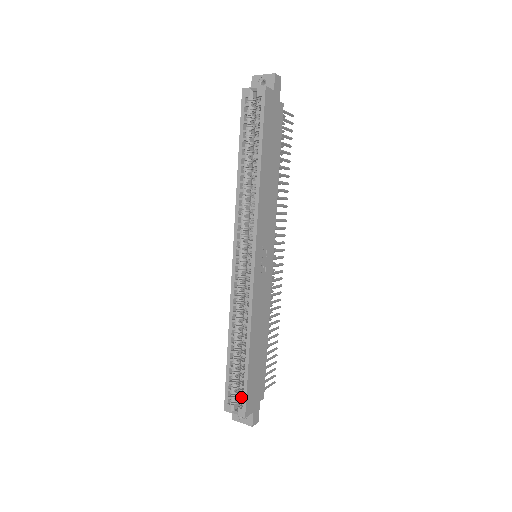
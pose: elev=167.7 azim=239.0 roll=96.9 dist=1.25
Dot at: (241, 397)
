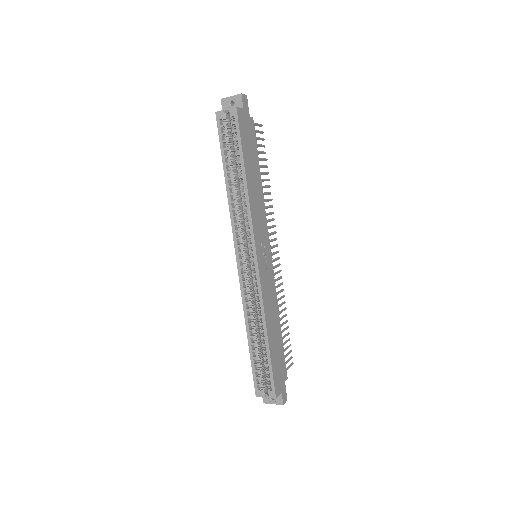
Dot at: (268, 381)
